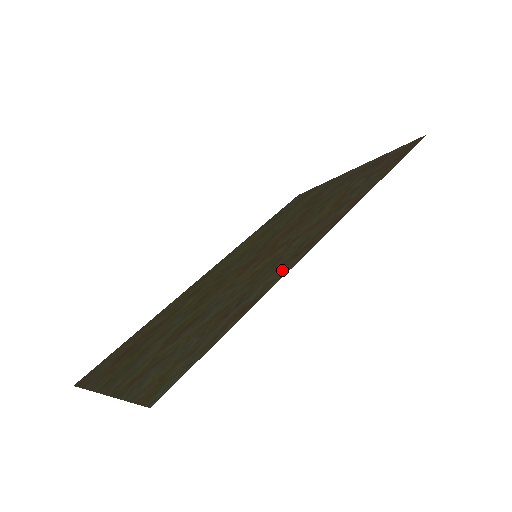
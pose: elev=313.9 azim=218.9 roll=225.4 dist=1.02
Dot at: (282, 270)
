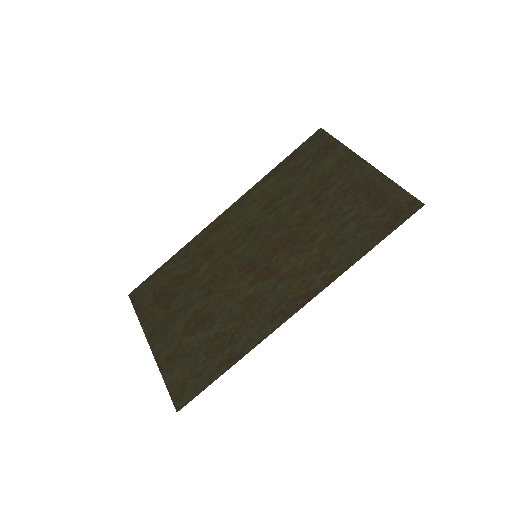
Dot at: (261, 331)
